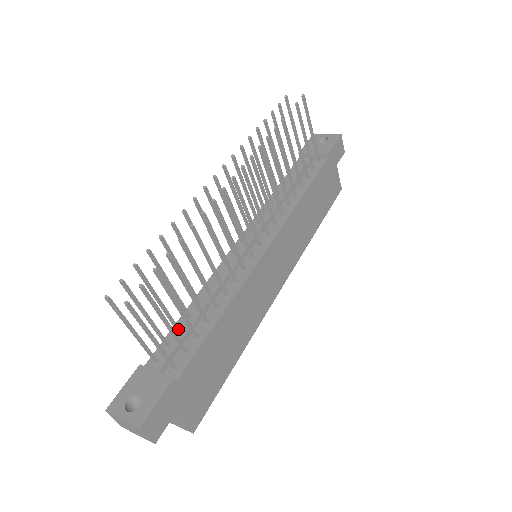
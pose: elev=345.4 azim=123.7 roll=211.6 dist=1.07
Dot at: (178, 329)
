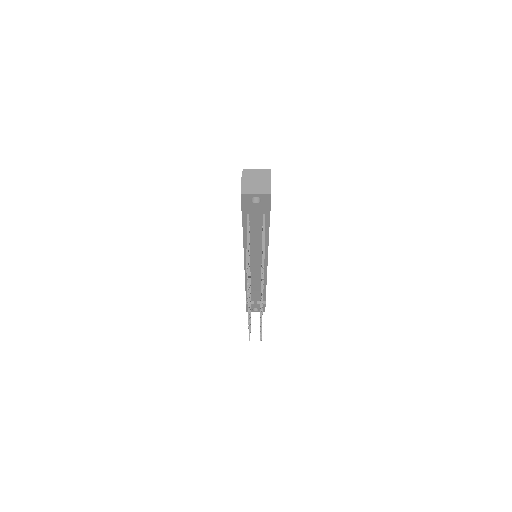
Dot at: occluded
